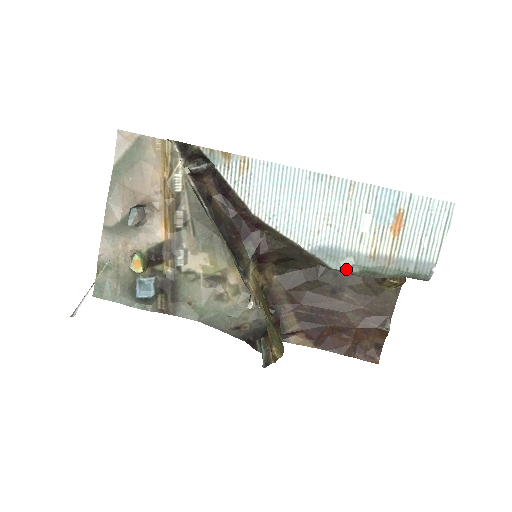
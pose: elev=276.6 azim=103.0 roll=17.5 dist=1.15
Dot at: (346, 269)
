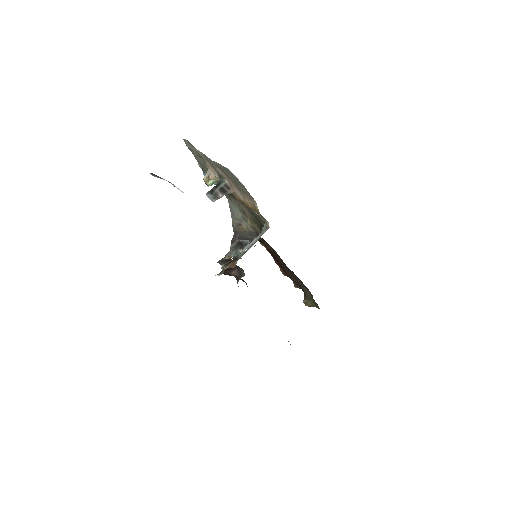
Dot at: occluded
